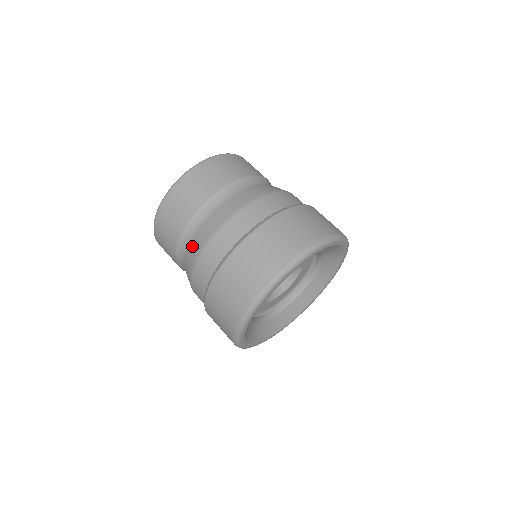
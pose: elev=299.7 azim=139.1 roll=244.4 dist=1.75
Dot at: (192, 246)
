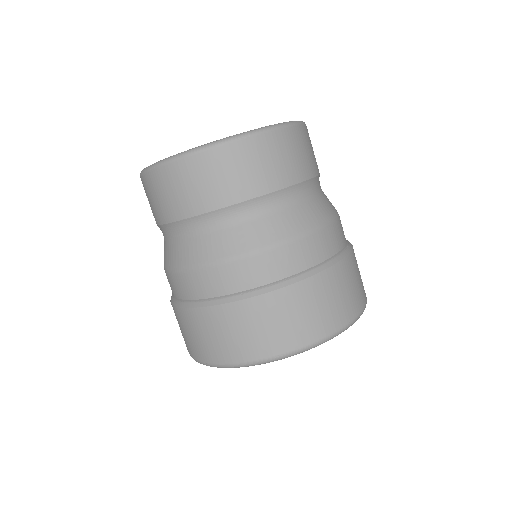
Dot at: (179, 247)
